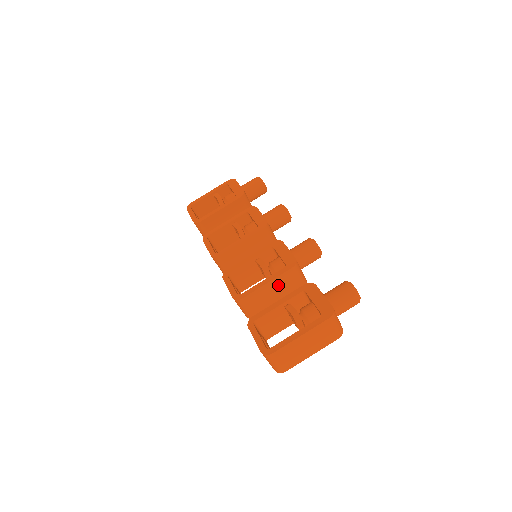
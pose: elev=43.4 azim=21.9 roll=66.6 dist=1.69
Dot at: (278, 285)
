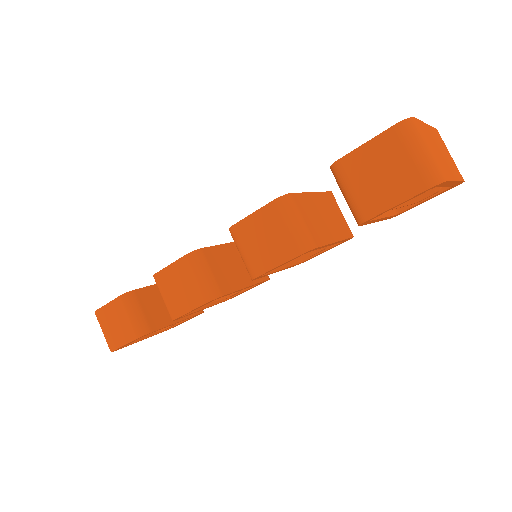
Dot at: (325, 208)
